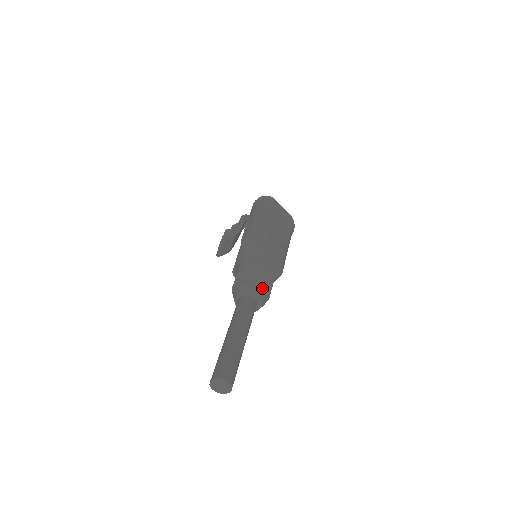
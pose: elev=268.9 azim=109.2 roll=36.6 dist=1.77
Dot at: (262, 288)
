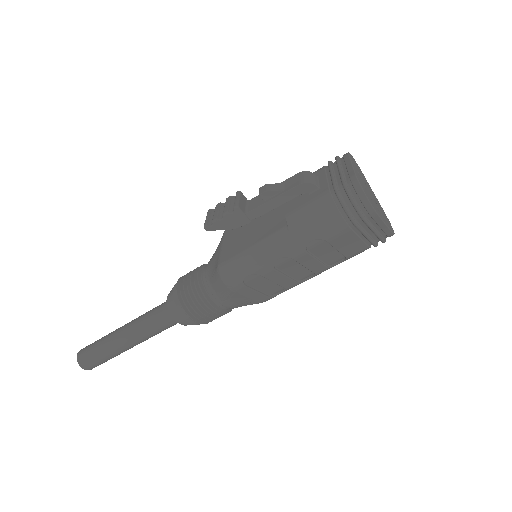
Dot at: (194, 324)
